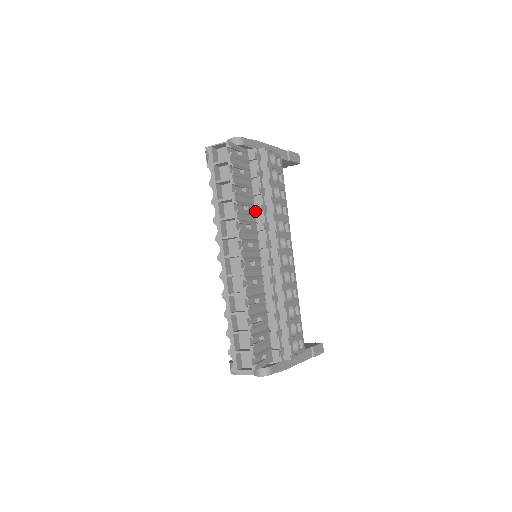
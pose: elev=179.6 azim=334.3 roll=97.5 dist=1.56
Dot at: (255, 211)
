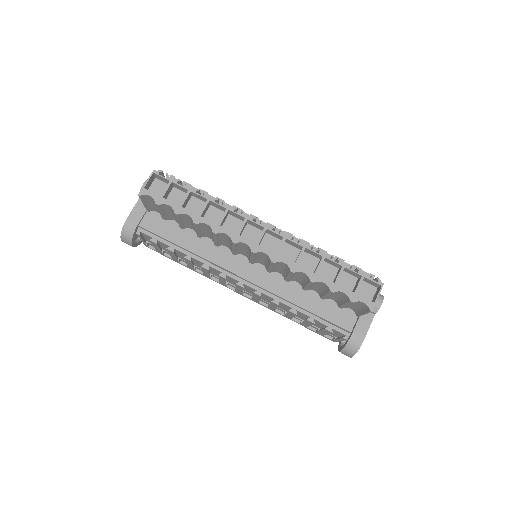
Dot at: occluded
